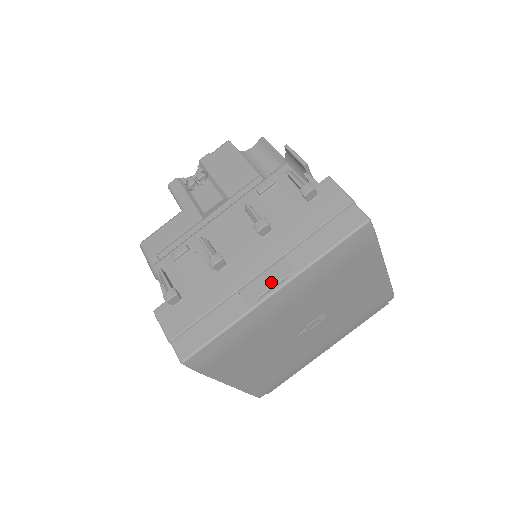
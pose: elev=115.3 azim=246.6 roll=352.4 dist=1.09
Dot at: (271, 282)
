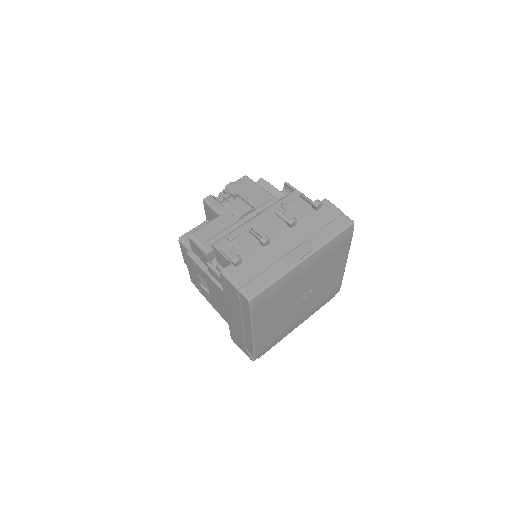
Dot at: (302, 253)
